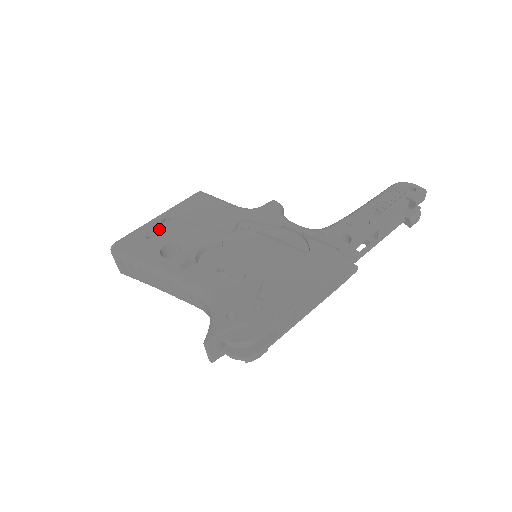
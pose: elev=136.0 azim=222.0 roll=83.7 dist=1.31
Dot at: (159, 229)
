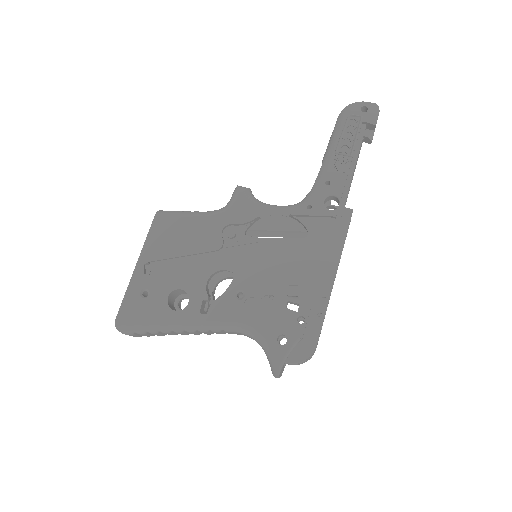
Dot at: (148, 281)
